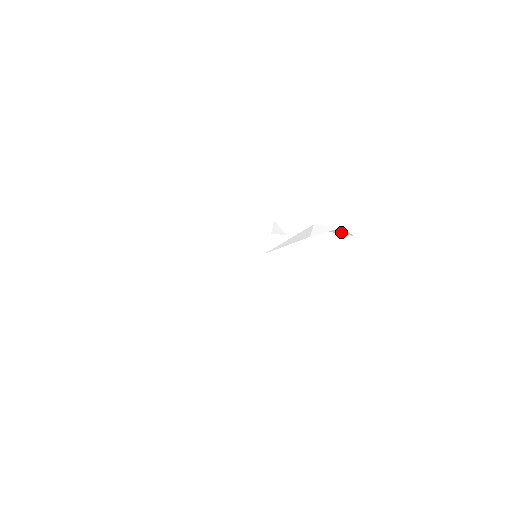
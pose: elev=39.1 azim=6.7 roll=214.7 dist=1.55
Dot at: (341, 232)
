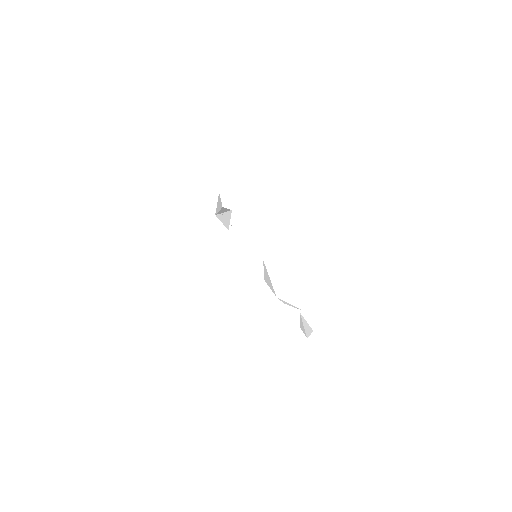
Dot at: (296, 316)
